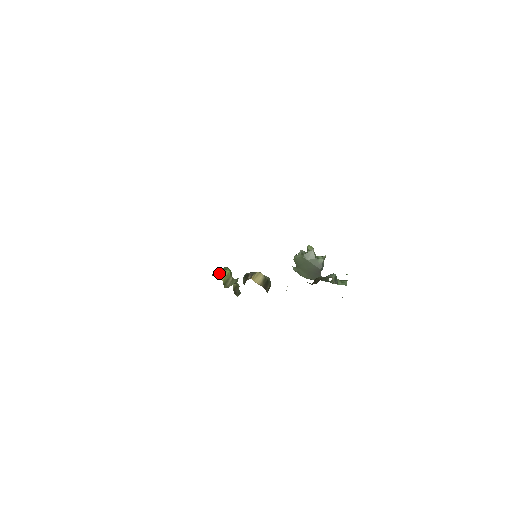
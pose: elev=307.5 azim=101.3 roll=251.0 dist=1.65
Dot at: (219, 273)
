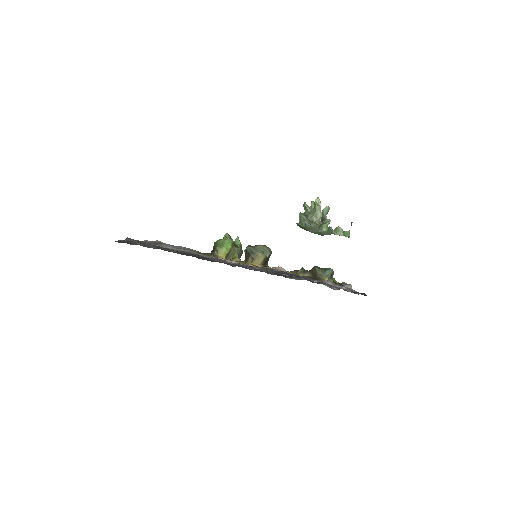
Dot at: (221, 252)
